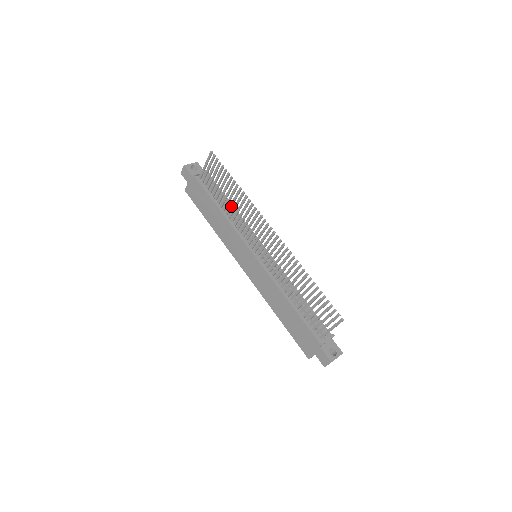
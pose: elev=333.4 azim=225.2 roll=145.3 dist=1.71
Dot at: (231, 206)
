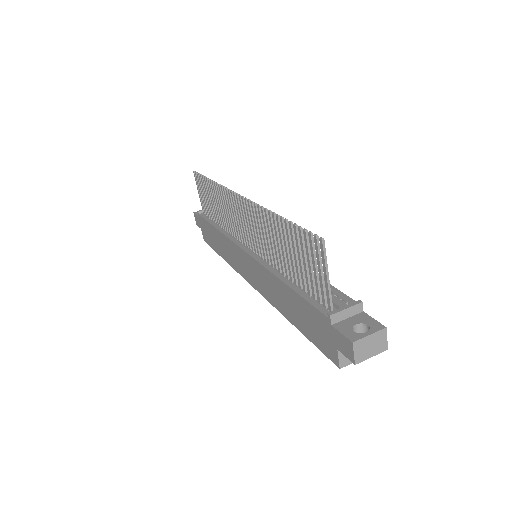
Dot at: (219, 213)
